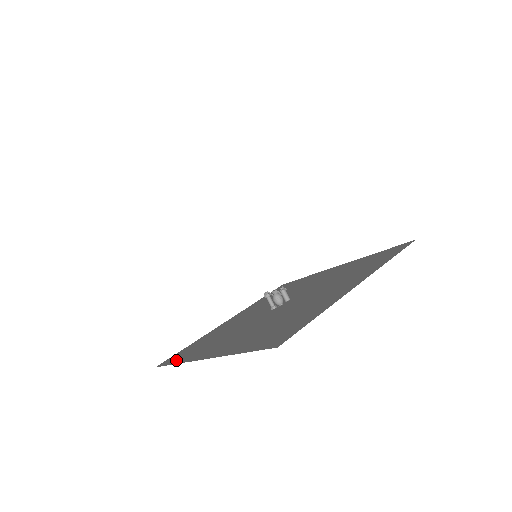
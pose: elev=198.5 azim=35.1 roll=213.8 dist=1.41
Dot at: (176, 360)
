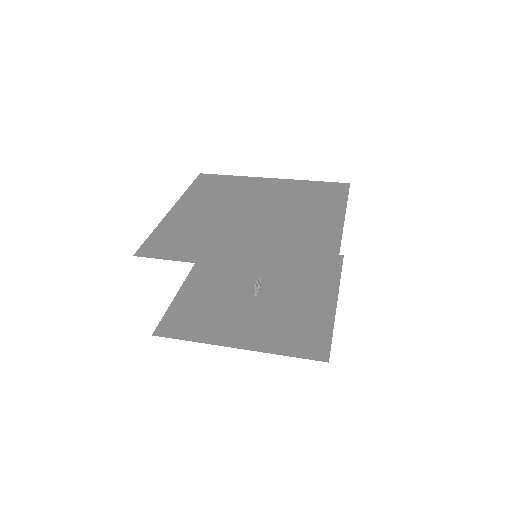
Dot at: (182, 334)
